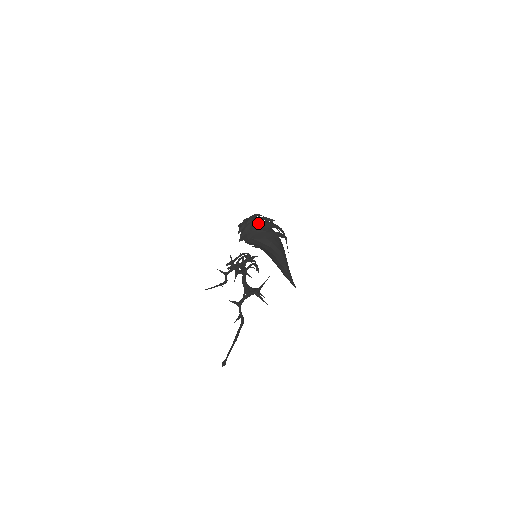
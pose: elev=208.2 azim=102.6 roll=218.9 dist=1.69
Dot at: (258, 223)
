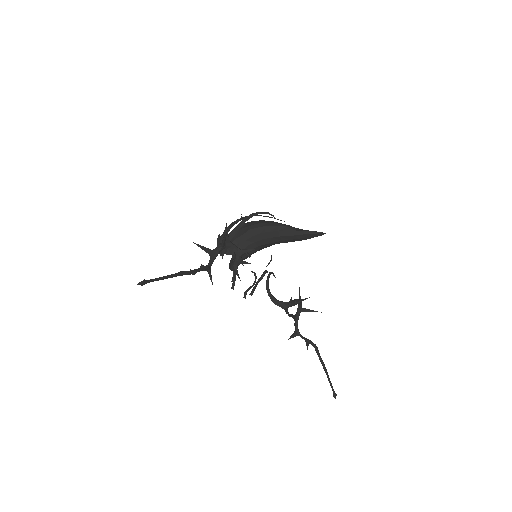
Dot at: occluded
